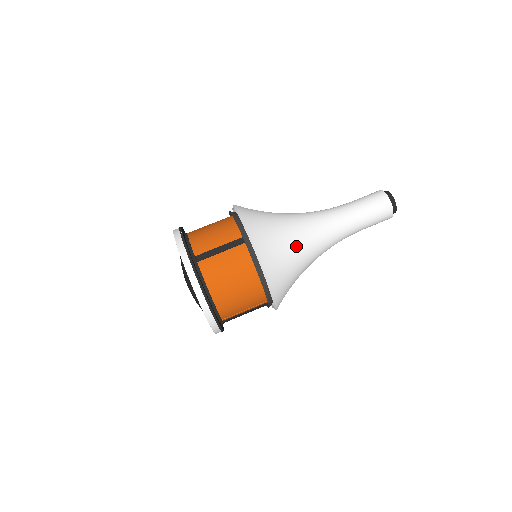
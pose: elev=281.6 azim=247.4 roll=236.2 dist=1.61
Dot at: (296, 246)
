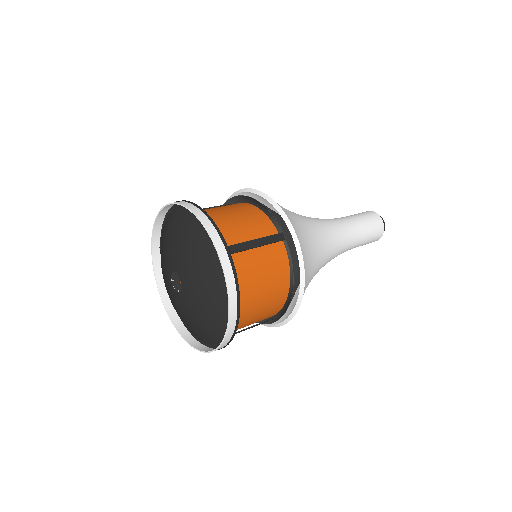
Dot at: occluded
